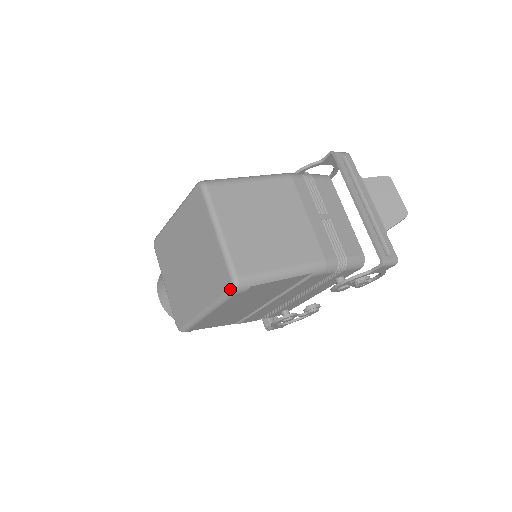
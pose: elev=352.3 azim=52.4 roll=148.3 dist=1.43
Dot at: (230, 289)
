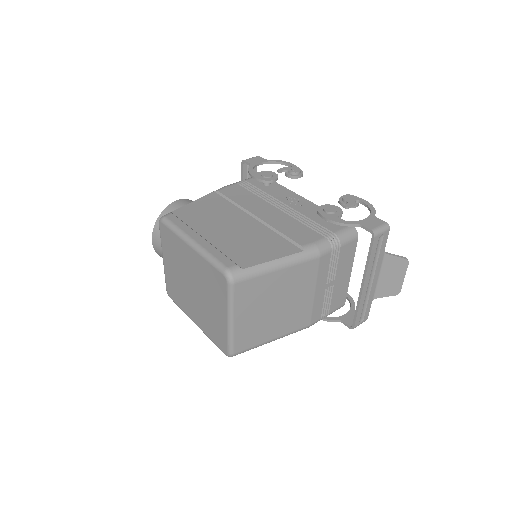
Dot at: occluded
